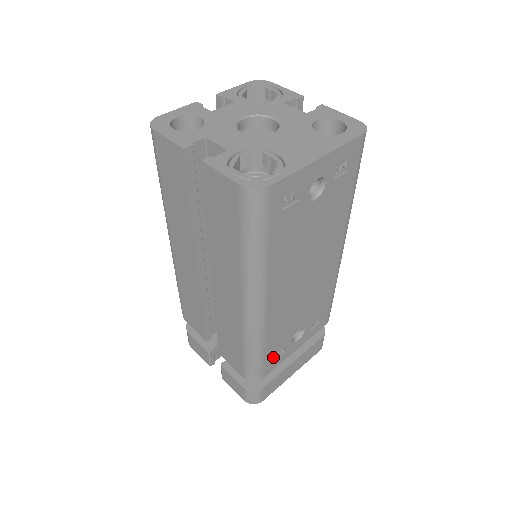
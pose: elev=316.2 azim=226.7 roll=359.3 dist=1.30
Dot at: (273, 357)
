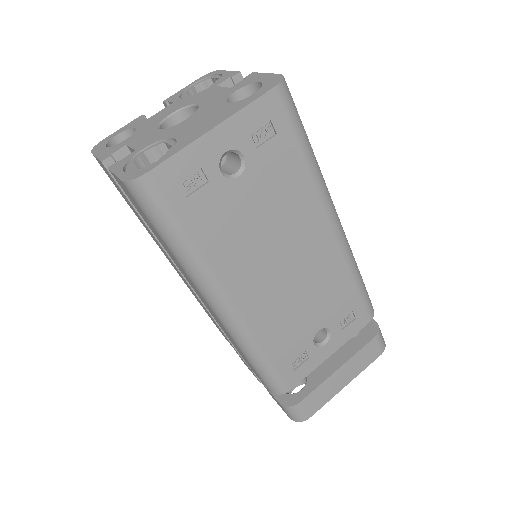
Dot at: (292, 365)
